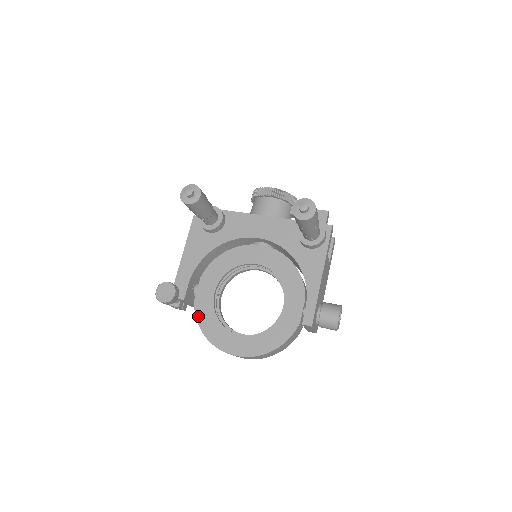
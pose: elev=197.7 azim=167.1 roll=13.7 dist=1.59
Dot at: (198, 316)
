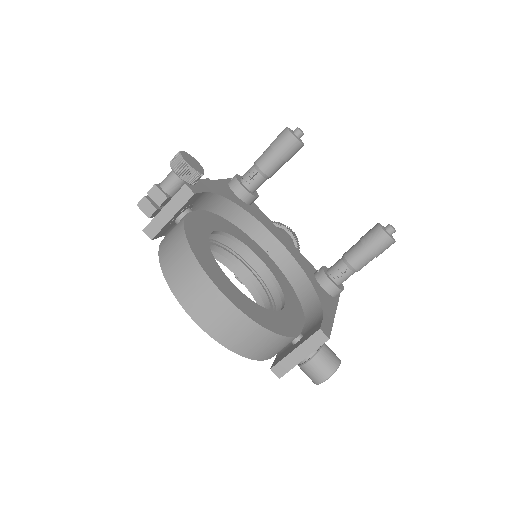
Dot at: (187, 225)
